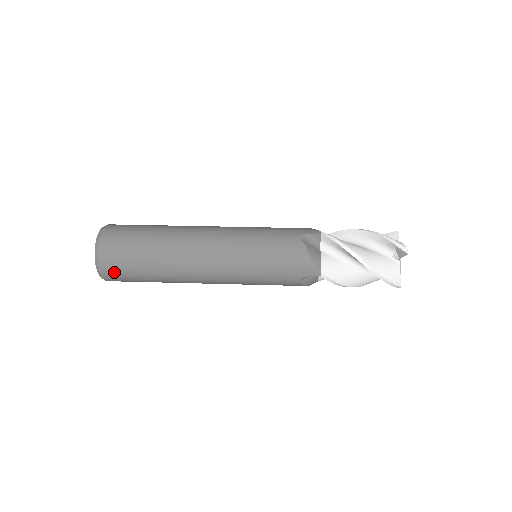
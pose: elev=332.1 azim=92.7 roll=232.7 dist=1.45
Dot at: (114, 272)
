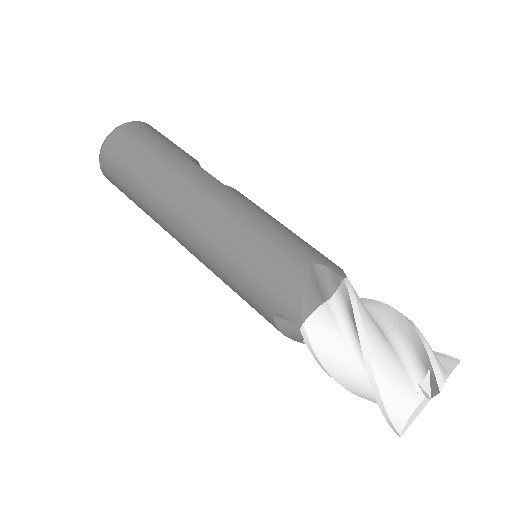
Dot at: occluded
